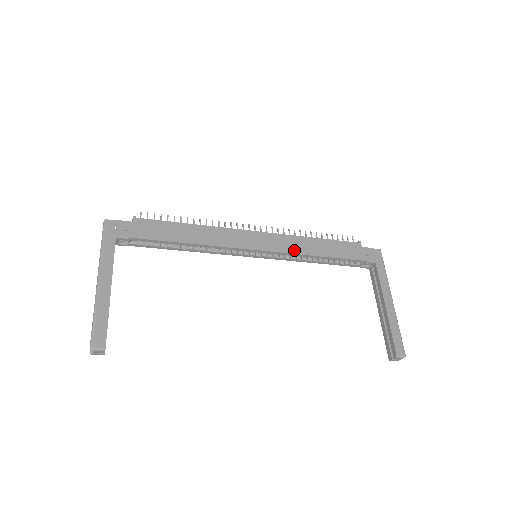
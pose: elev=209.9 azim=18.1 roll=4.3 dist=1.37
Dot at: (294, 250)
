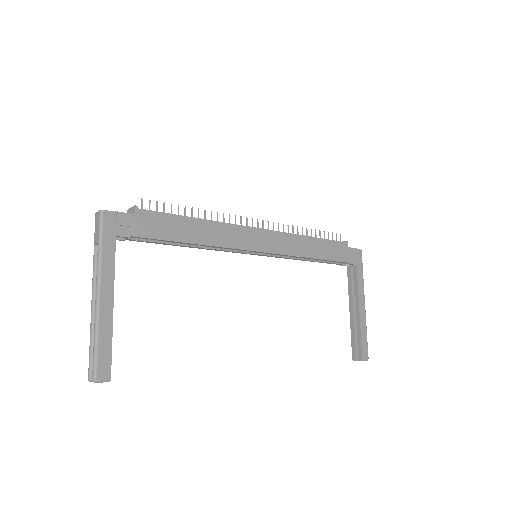
Dot at: (292, 251)
